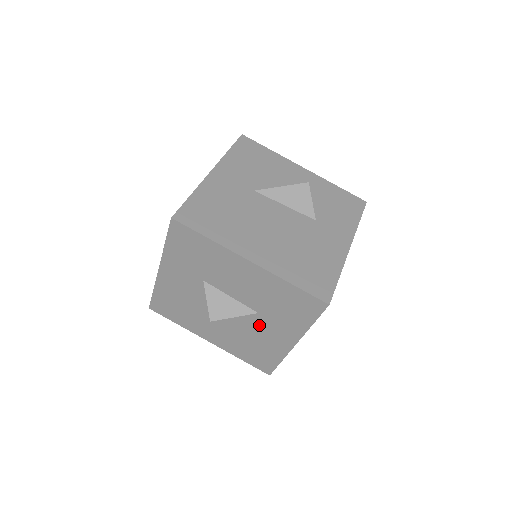
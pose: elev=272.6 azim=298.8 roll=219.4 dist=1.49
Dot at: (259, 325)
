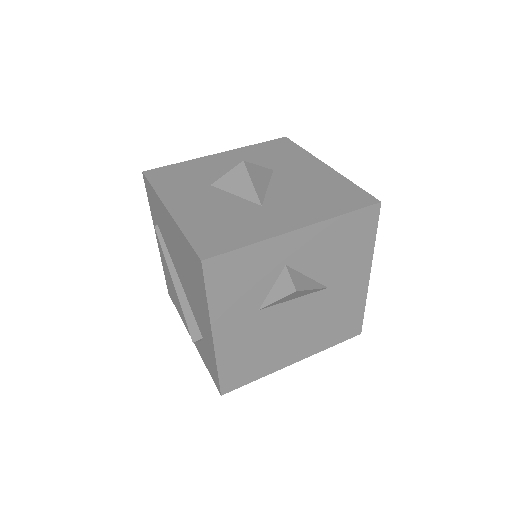
Dot at: (289, 176)
